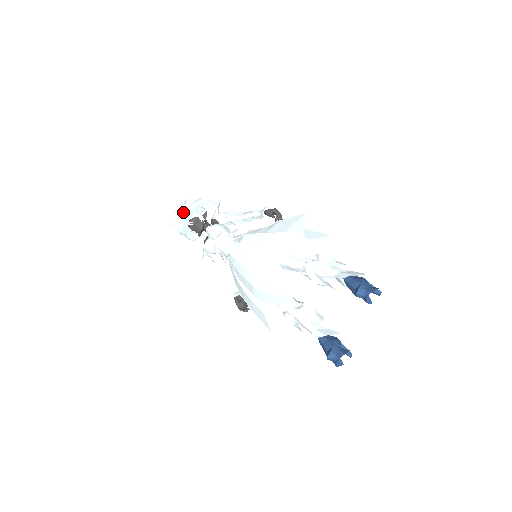
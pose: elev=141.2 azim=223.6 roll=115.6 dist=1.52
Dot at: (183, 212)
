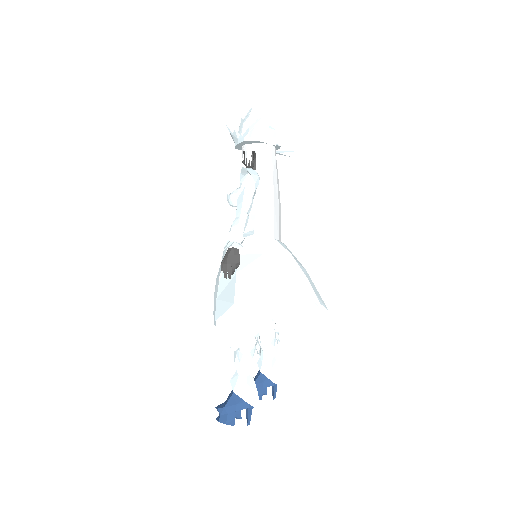
Dot at: (233, 139)
